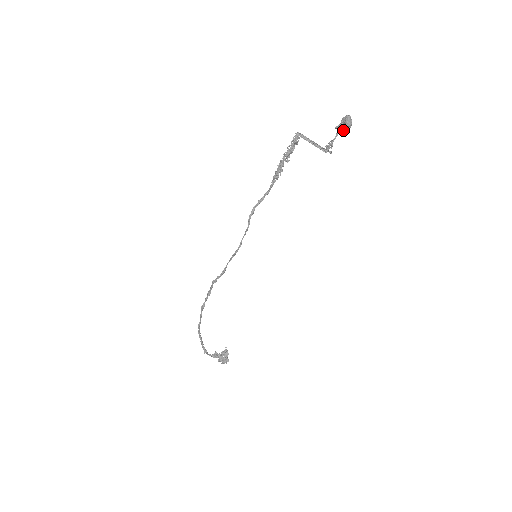
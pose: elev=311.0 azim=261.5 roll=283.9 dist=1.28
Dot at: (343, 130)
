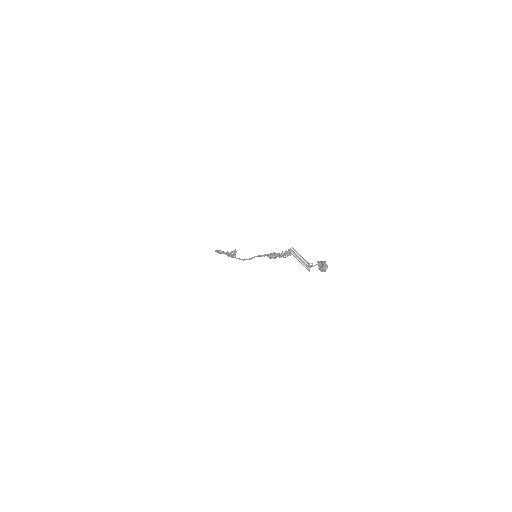
Dot at: occluded
